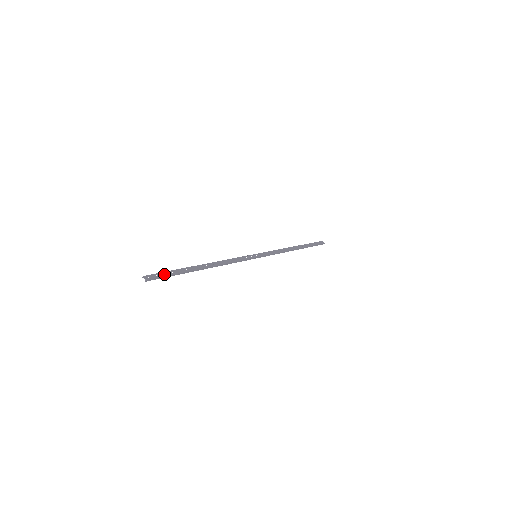
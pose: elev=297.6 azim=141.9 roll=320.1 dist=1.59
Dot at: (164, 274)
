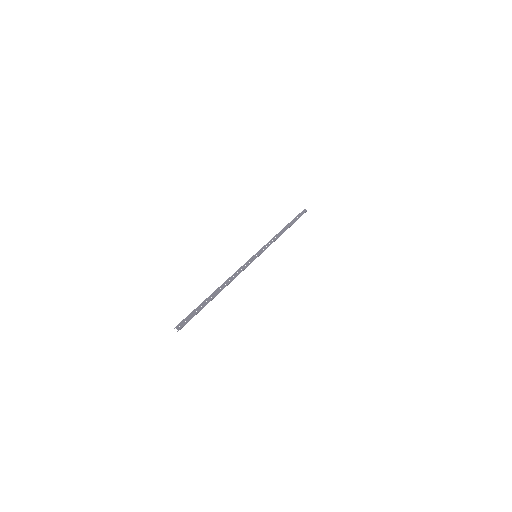
Dot at: (191, 316)
